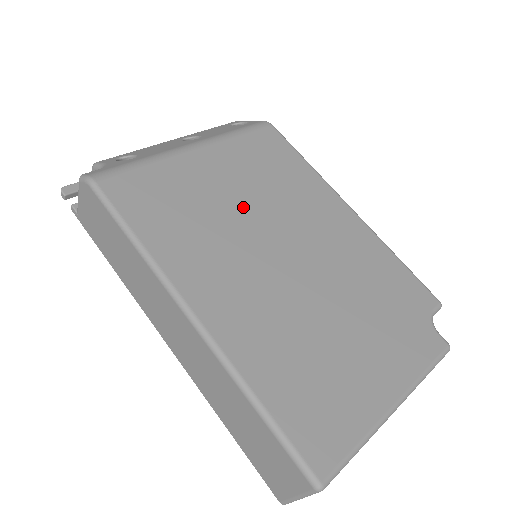
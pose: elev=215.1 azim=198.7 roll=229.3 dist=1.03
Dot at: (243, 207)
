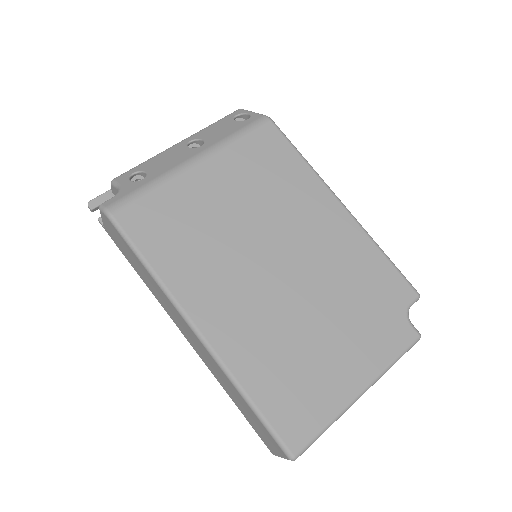
Dot at: (240, 220)
